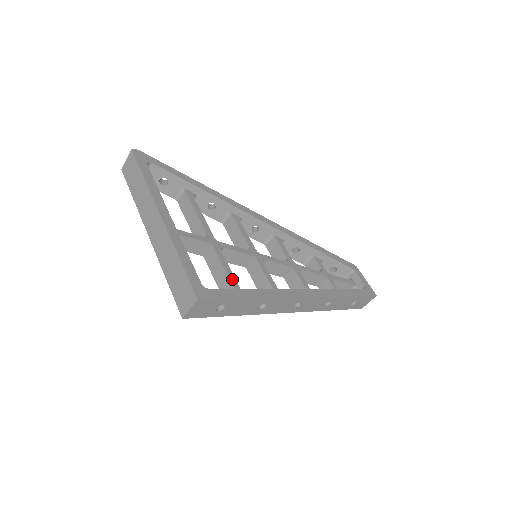
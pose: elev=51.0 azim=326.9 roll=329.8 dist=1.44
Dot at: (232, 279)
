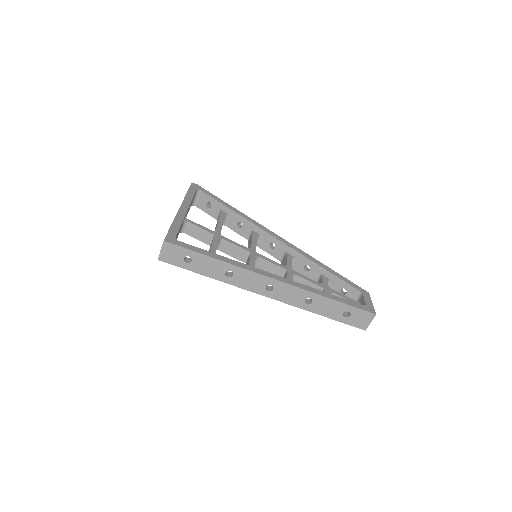
Dot at: (212, 251)
